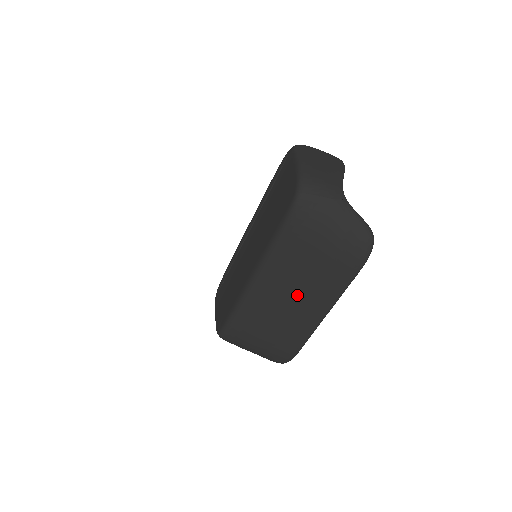
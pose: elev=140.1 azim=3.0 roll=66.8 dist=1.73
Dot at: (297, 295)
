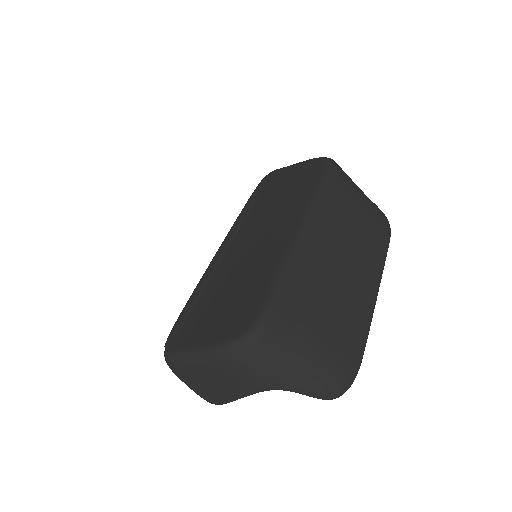
Dot at: (350, 257)
